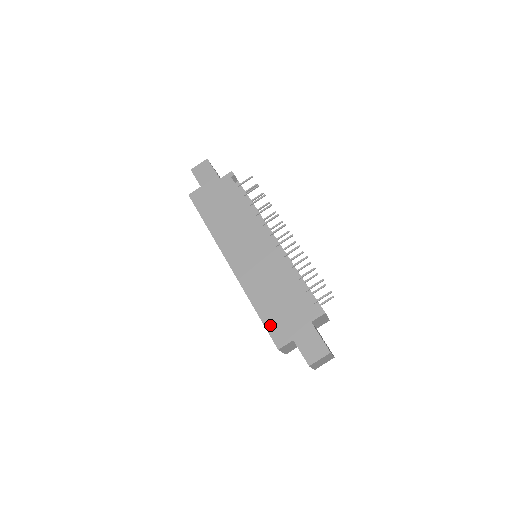
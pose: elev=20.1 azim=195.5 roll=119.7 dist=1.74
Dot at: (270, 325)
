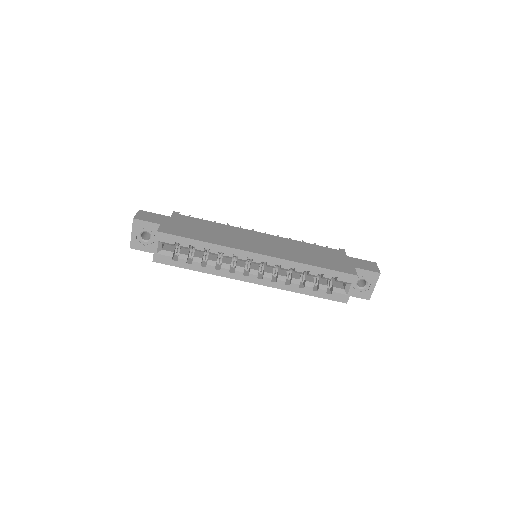
Dot at: (334, 268)
